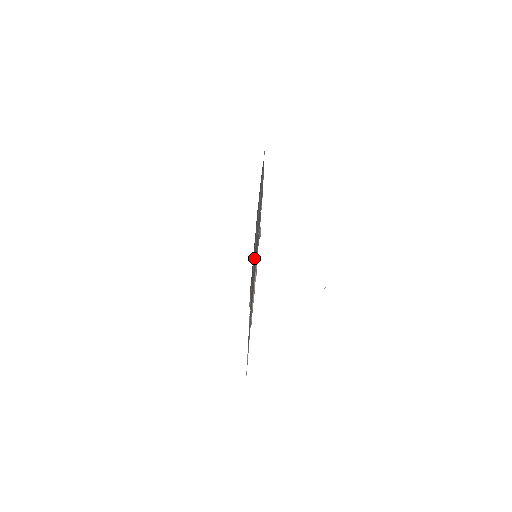
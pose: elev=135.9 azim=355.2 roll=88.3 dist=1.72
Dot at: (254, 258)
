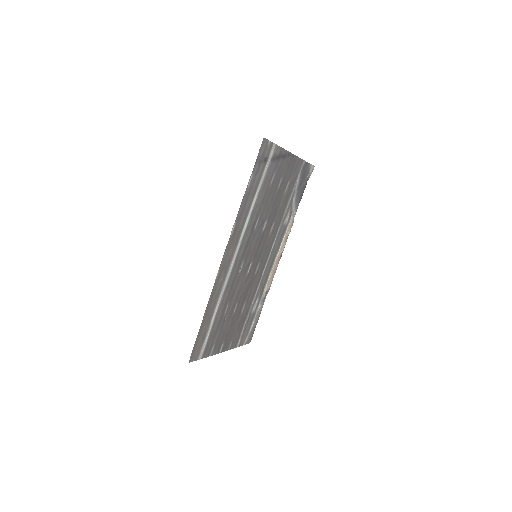
Dot at: (231, 286)
